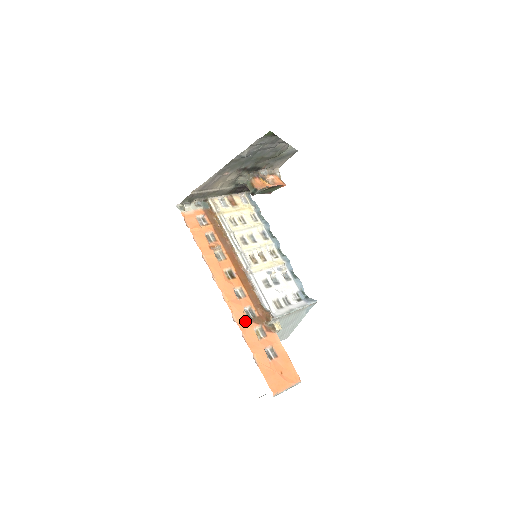
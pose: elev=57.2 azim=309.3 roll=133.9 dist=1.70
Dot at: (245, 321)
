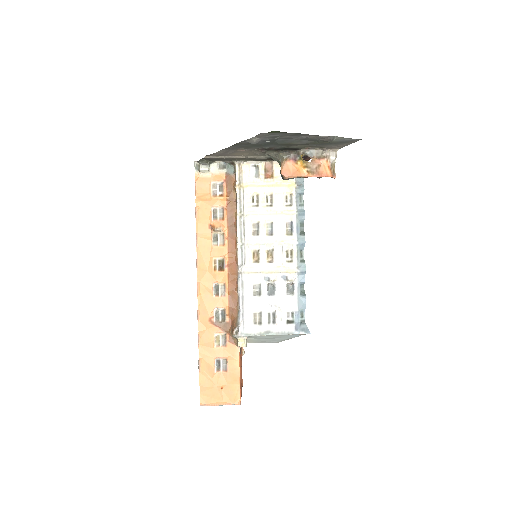
Dot at: (209, 322)
